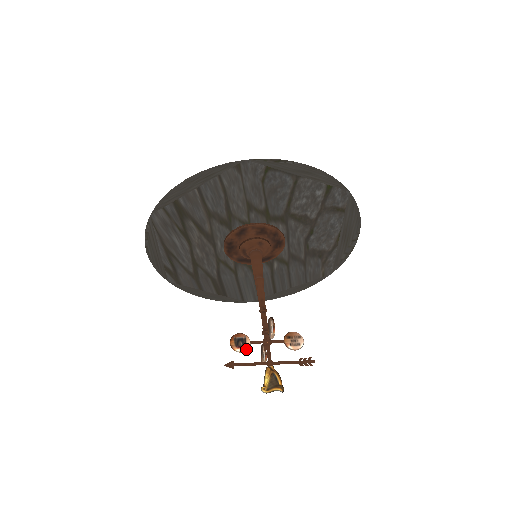
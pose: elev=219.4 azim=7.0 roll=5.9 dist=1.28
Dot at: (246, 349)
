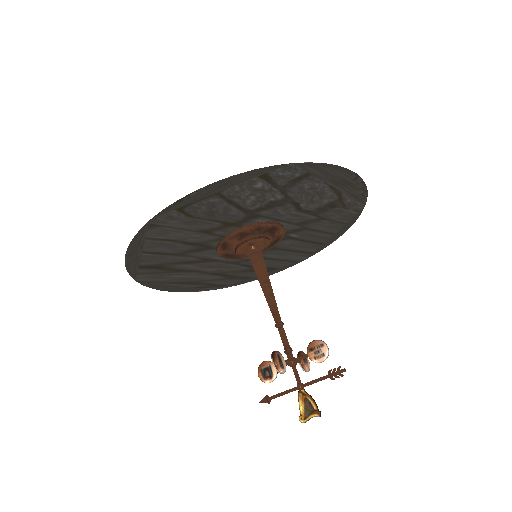
Dot at: (274, 378)
